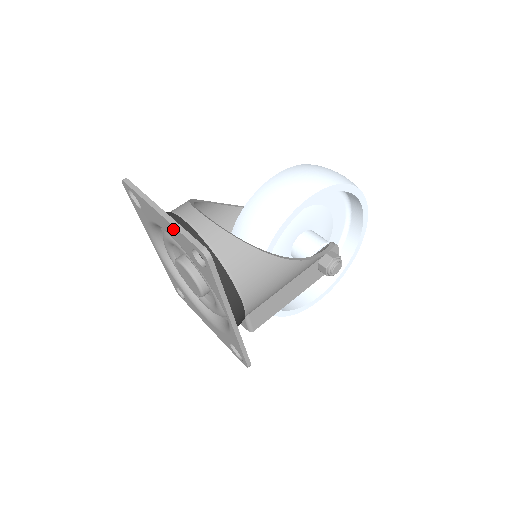
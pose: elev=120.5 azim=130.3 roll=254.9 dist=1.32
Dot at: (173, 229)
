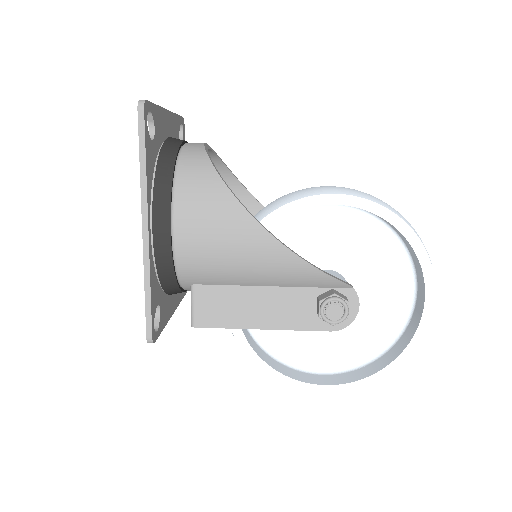
Dot at: occluded
